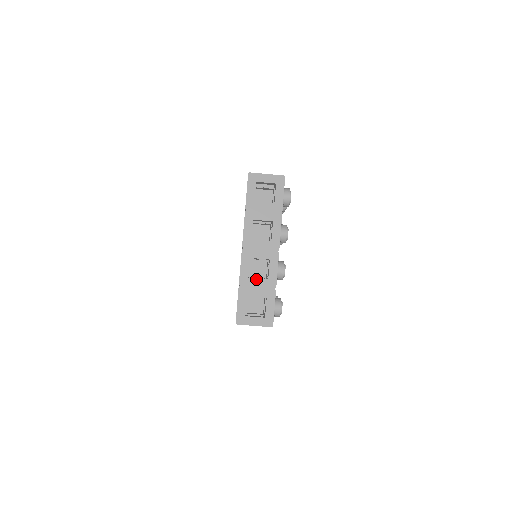
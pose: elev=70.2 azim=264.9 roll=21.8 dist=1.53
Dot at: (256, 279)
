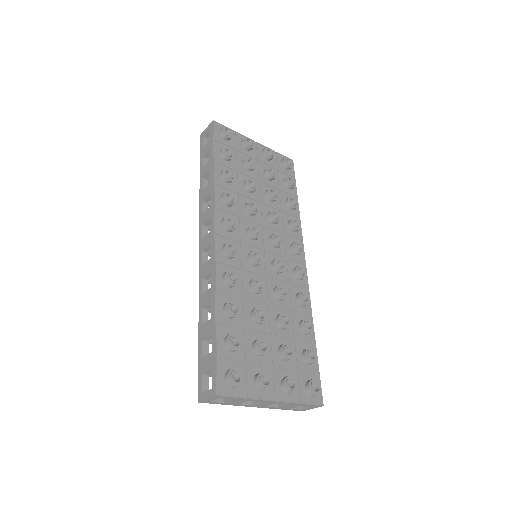
Dot at: (283, 407)
